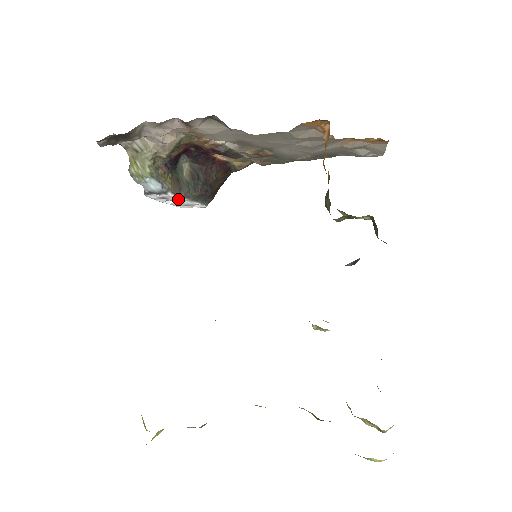
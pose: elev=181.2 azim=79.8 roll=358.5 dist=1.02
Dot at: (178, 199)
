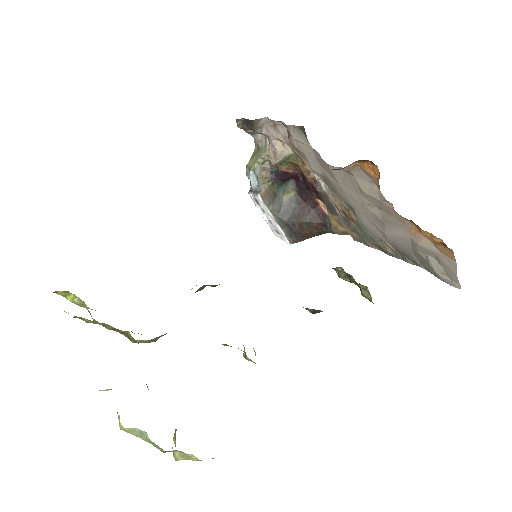
Dot at: (267, 211)
